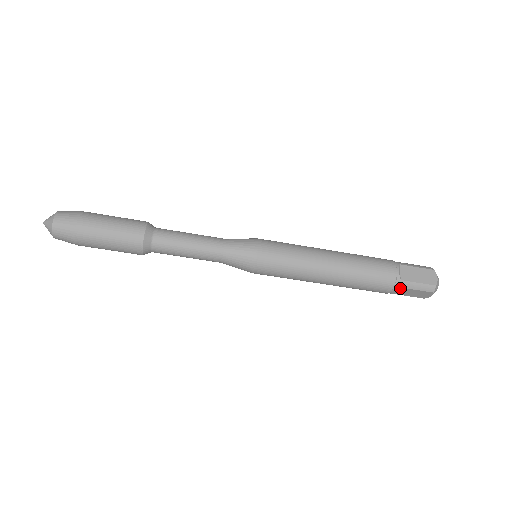
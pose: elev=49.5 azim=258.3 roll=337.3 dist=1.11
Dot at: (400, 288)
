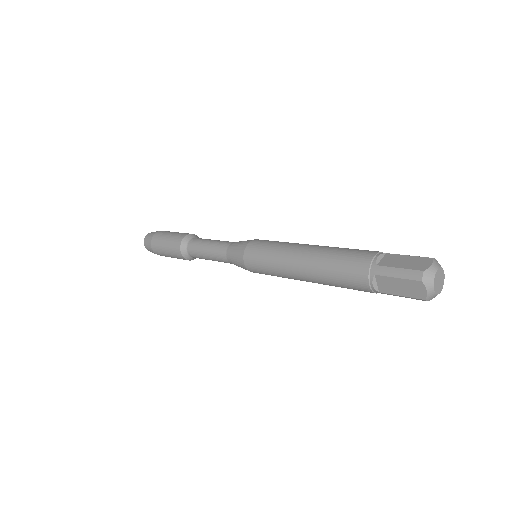
Dot at: occluded
